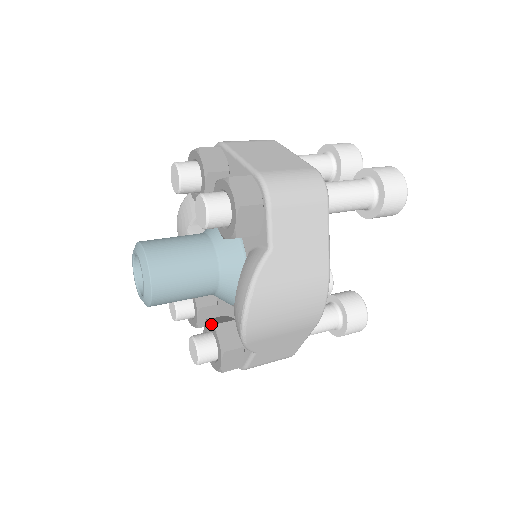
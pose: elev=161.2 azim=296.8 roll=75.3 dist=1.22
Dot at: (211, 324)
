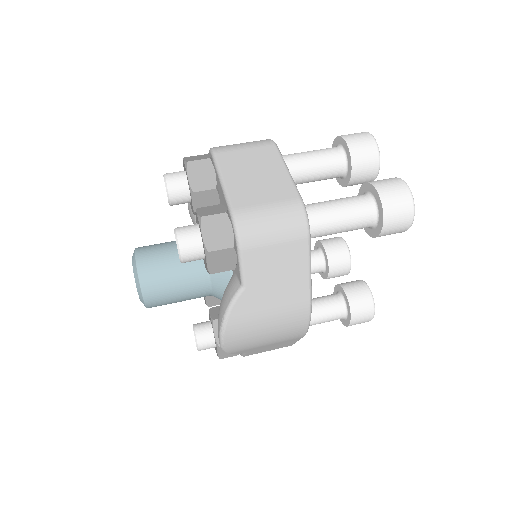
Dot at: (210, 318)
